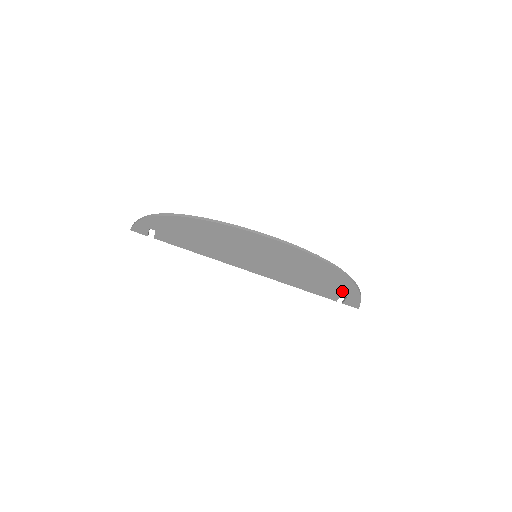
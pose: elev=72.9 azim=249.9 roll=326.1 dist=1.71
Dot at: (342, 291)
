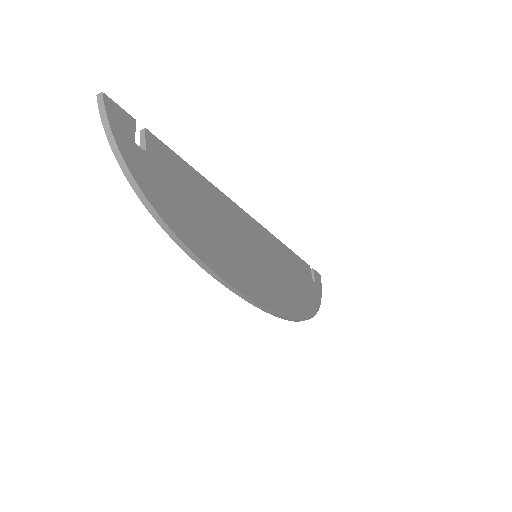
Dot at: occluded
